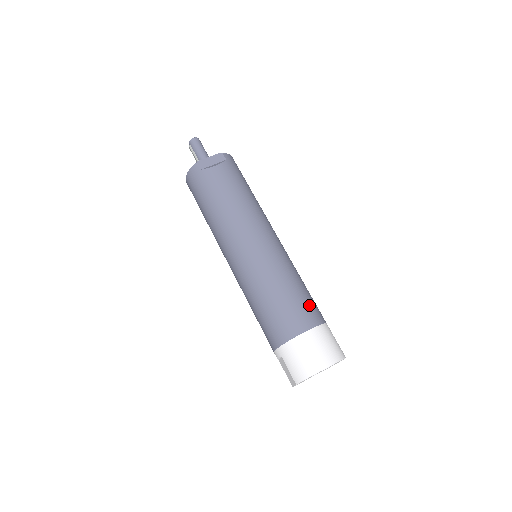
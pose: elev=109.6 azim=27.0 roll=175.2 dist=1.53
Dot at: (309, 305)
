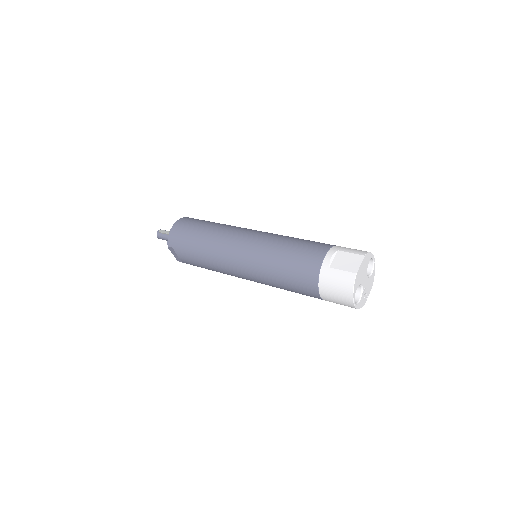
Dot at: occluded
